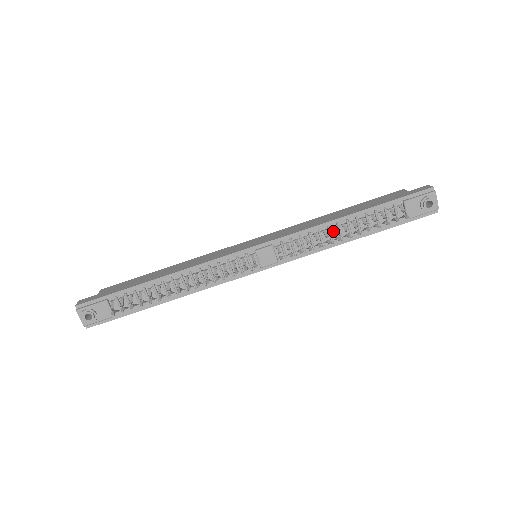
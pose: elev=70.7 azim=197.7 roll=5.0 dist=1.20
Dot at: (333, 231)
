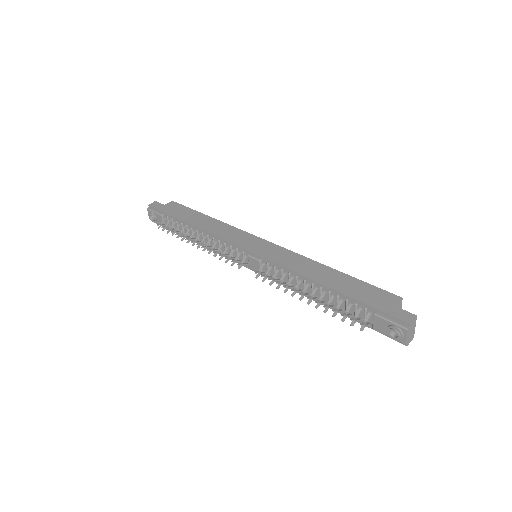
Dot at: (308, 286)
